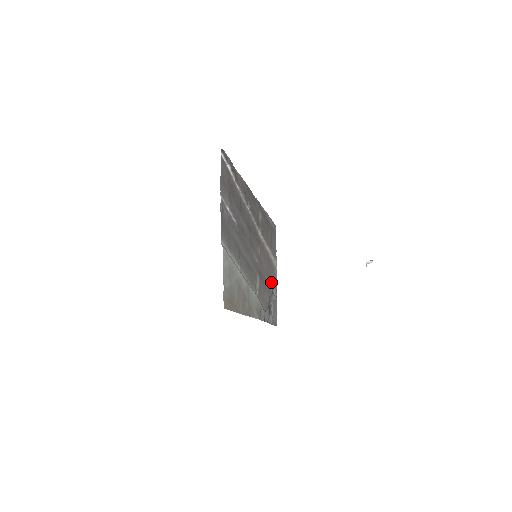
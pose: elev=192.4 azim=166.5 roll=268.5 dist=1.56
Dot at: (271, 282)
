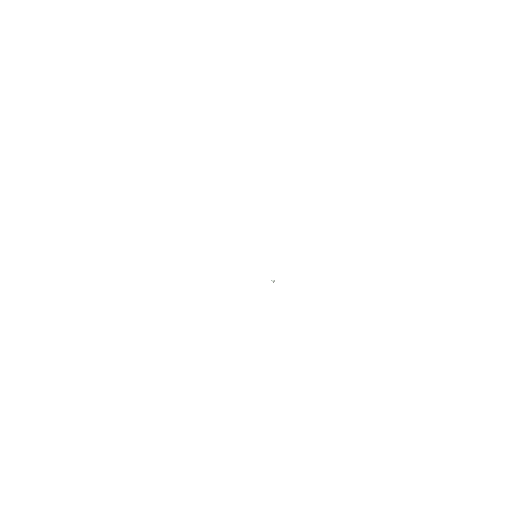
Dot at: occluded
